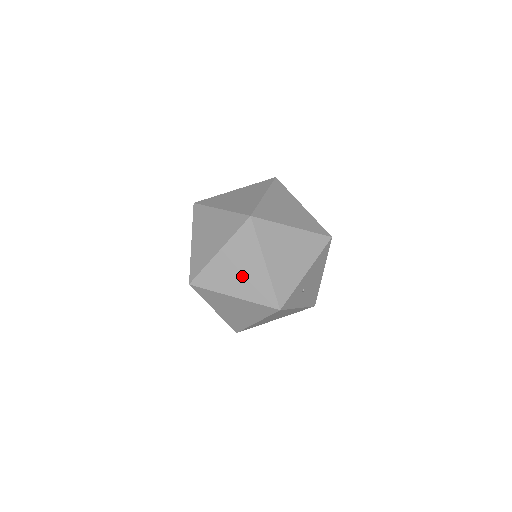
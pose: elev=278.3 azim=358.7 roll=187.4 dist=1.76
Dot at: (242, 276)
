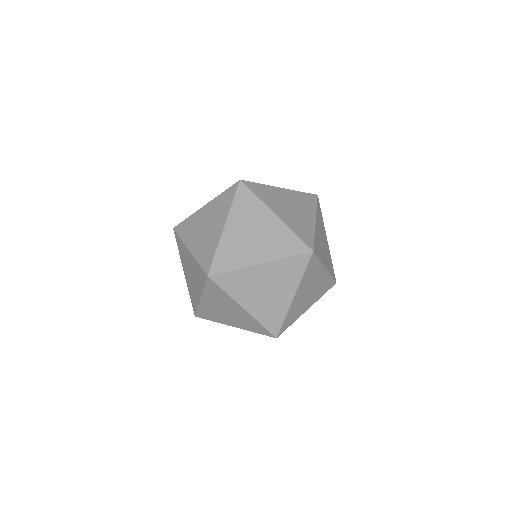
Dot at: (259, 238)
